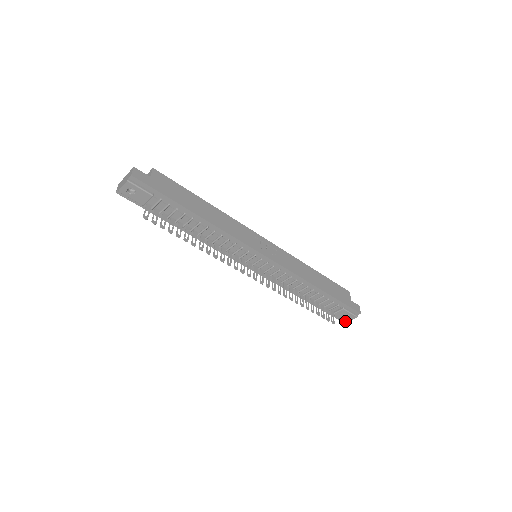
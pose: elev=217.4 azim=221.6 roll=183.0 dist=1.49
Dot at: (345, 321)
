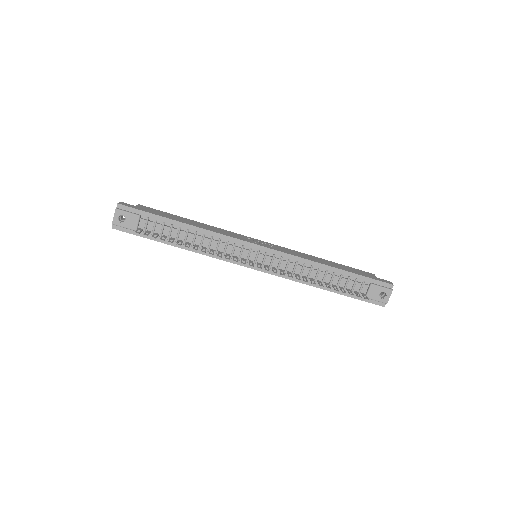
Dot at: (384, 302)
